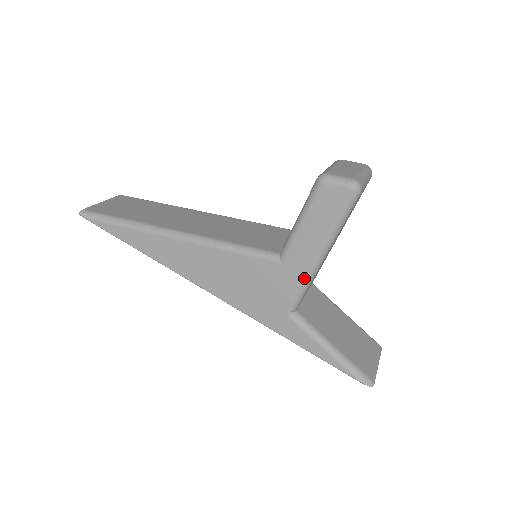
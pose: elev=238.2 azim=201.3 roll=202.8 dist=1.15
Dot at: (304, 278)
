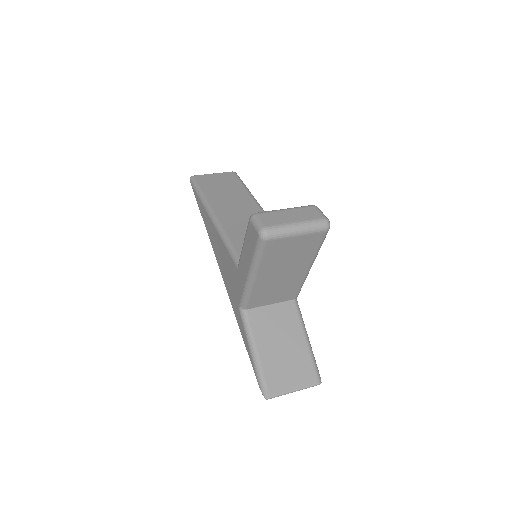
Dot at: (244, 287)
